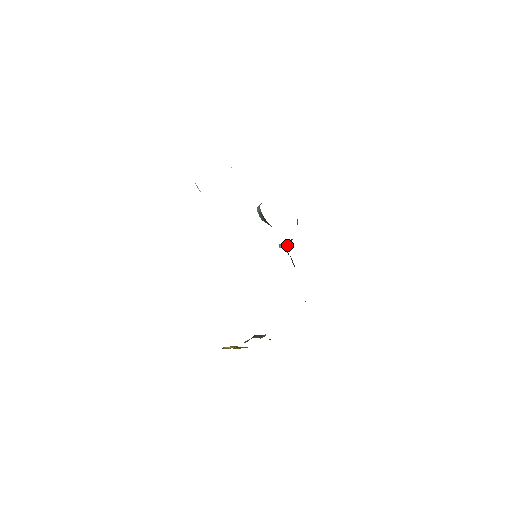
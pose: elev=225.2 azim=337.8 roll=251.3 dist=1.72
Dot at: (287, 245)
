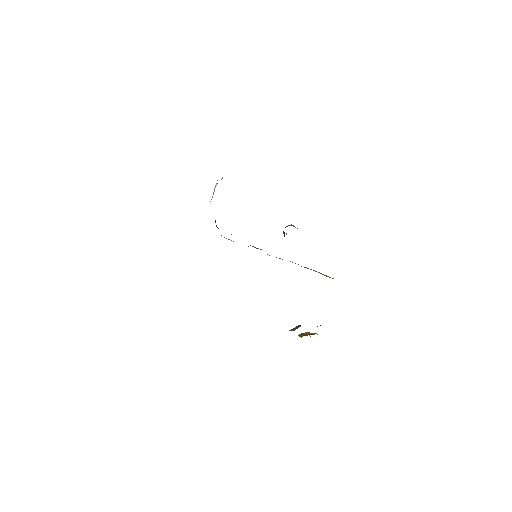
Dot at: (284, 234)
